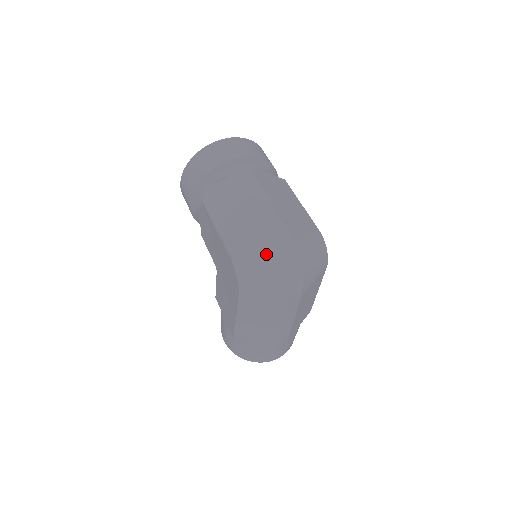
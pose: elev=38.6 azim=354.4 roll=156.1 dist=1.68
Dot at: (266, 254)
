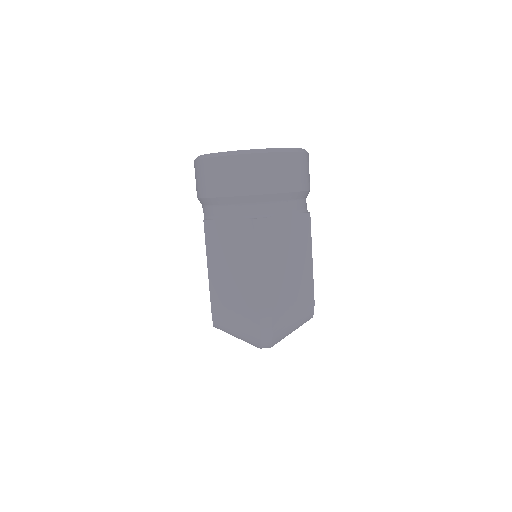
Dot at: (243, 326)
